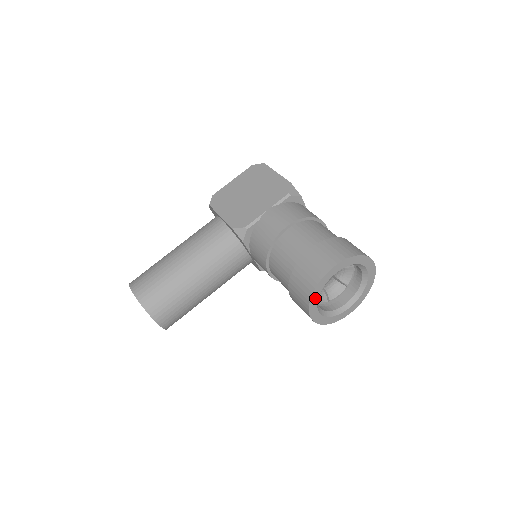
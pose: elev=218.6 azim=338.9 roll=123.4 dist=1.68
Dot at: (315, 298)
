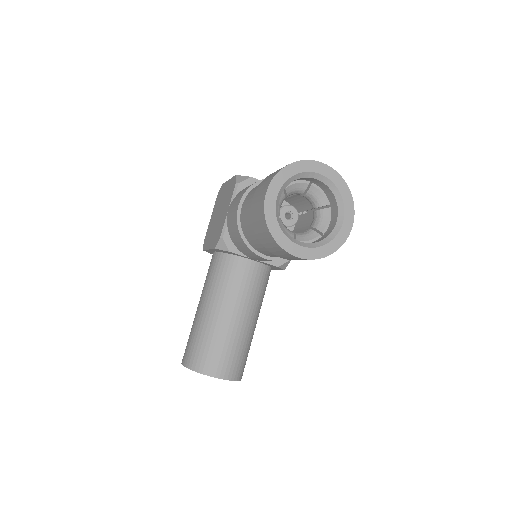
Dot at: (279, 235)
